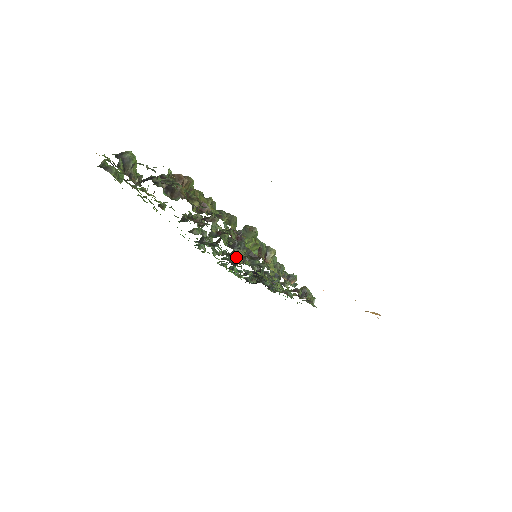
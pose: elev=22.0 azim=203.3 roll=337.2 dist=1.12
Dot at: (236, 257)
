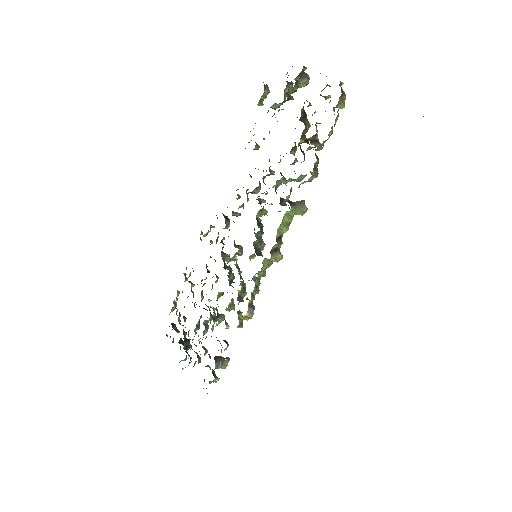
Dot at: (236, 247)
